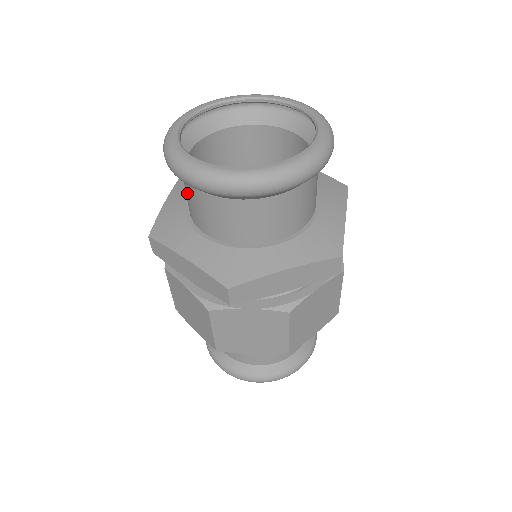
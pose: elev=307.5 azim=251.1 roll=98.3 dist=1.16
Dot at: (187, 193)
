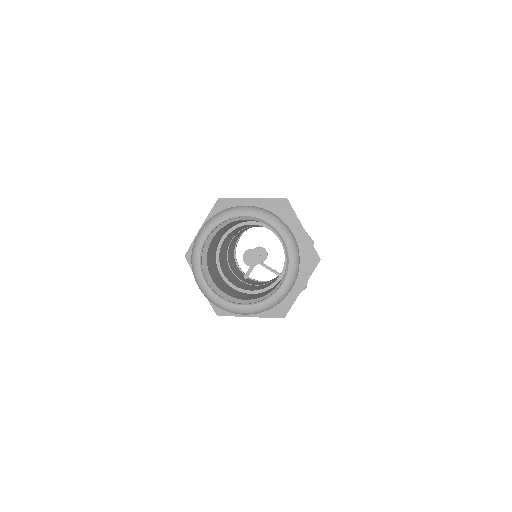
Dot at: occluded
